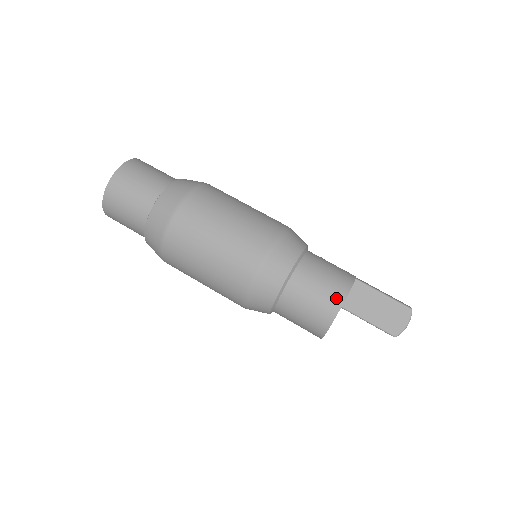
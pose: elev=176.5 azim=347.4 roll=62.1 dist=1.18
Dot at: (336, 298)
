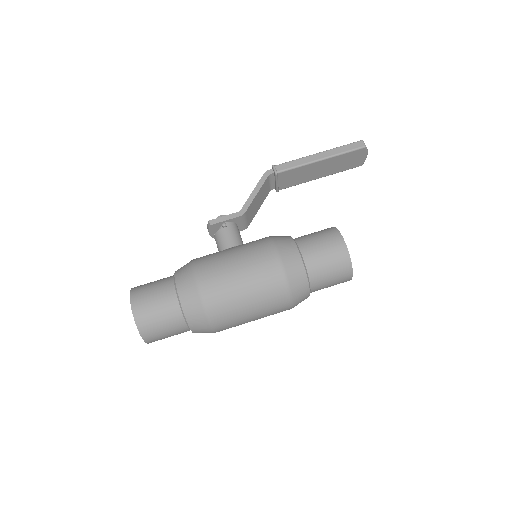
Dot at: (346, 274)
